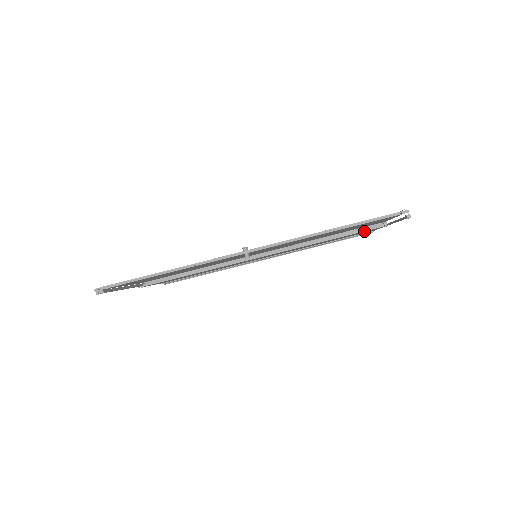
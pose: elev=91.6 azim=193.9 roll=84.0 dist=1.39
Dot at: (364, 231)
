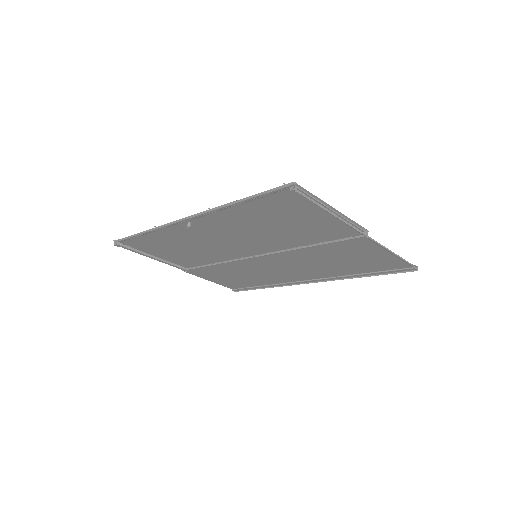
Dot at: (349, 243)
